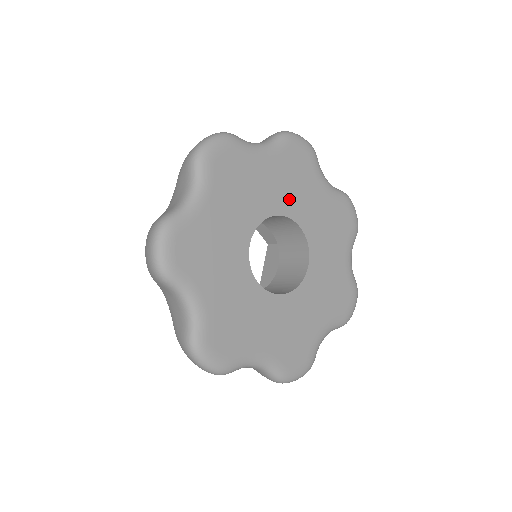
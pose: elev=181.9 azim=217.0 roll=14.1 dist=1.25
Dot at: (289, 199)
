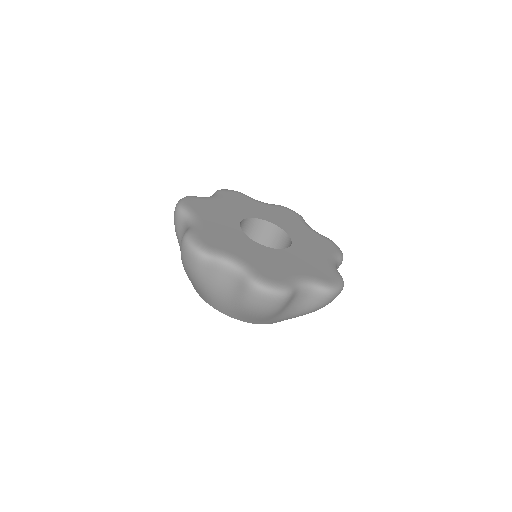
Dot at: (247, 211)
